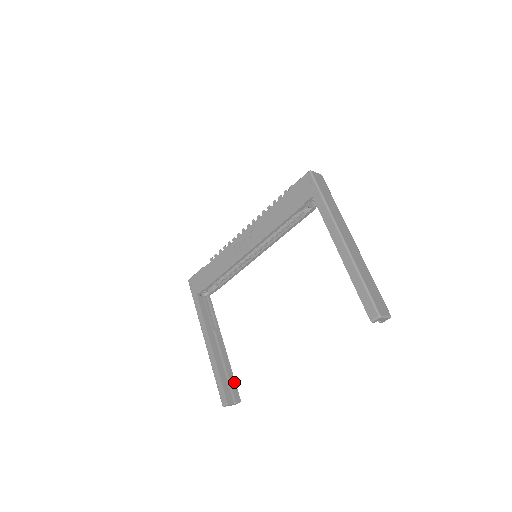
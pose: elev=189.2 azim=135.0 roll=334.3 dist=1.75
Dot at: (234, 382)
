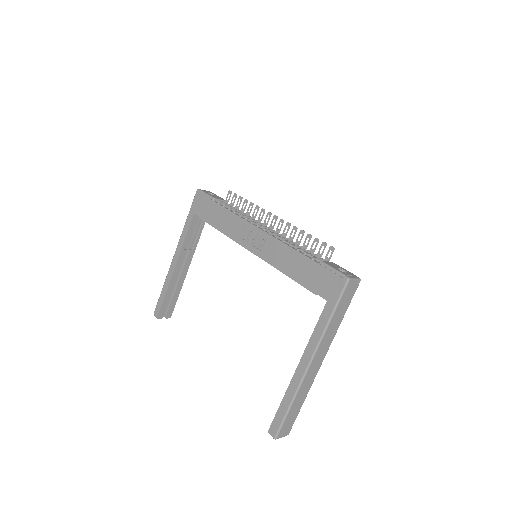
Dot at: (175, 302)
